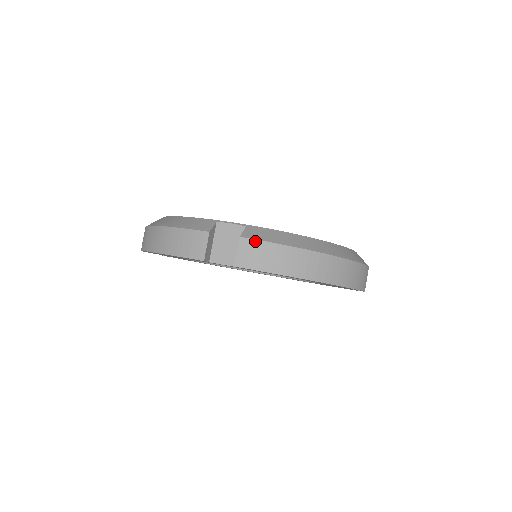
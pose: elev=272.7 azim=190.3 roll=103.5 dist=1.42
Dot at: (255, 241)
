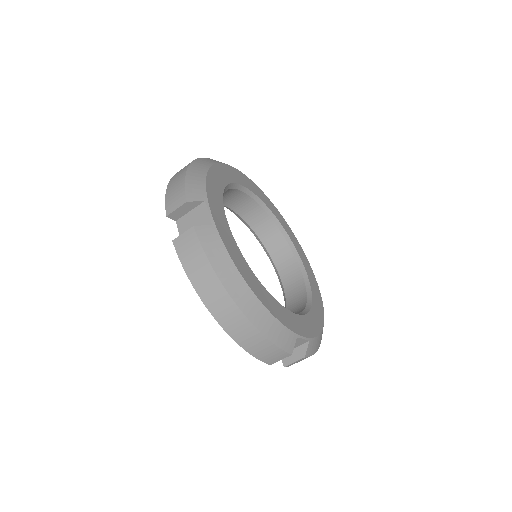
Dot at: (197, 240)
